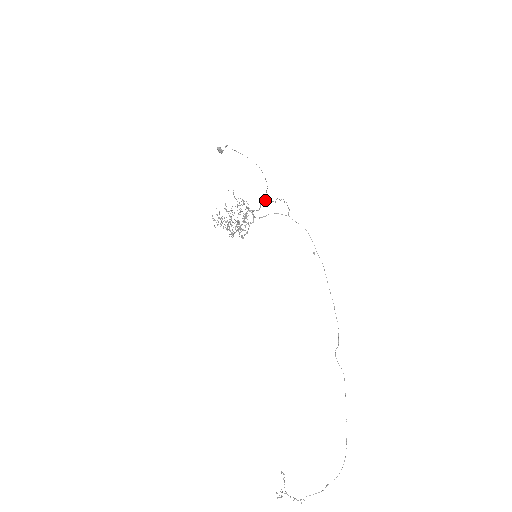
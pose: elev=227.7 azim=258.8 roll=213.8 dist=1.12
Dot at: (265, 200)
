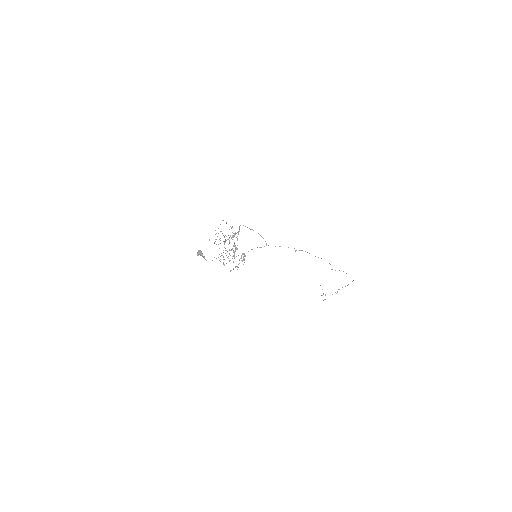
Dot at: occluded
